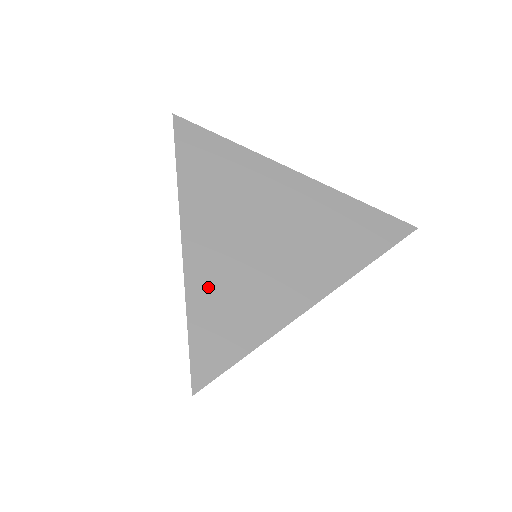
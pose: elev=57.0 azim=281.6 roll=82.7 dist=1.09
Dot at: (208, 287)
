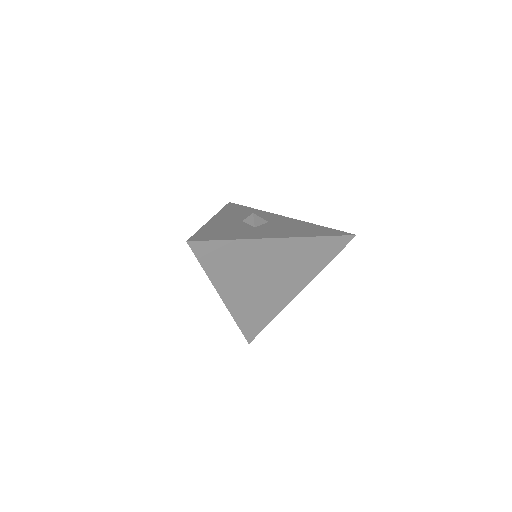
Dot at: (243, 311)
